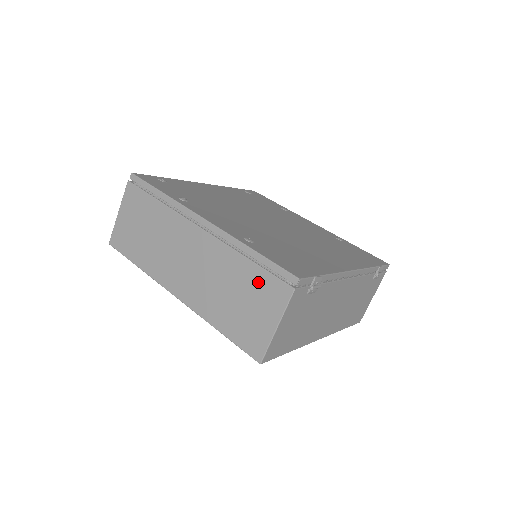
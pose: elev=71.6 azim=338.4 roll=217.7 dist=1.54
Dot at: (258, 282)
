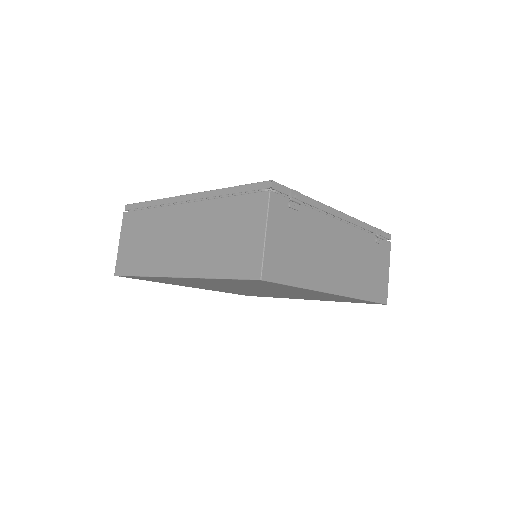
Dot at: (239, 209)
